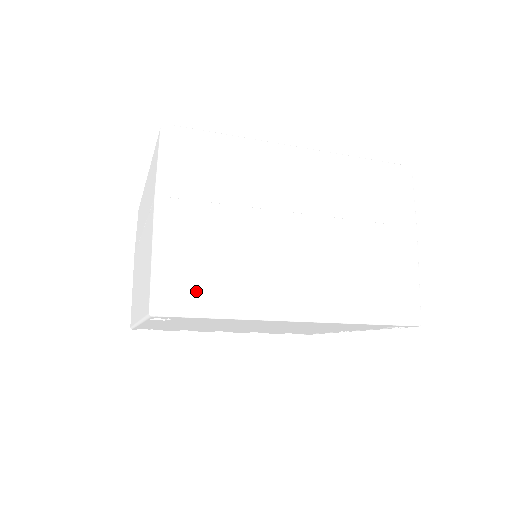
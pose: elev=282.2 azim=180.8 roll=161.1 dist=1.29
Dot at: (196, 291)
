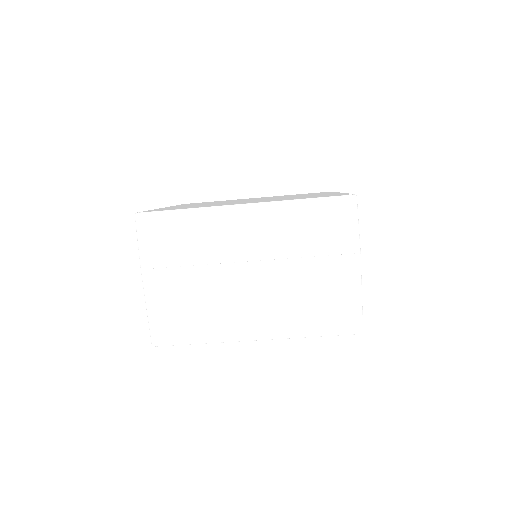
Dot at: (176, 329)
